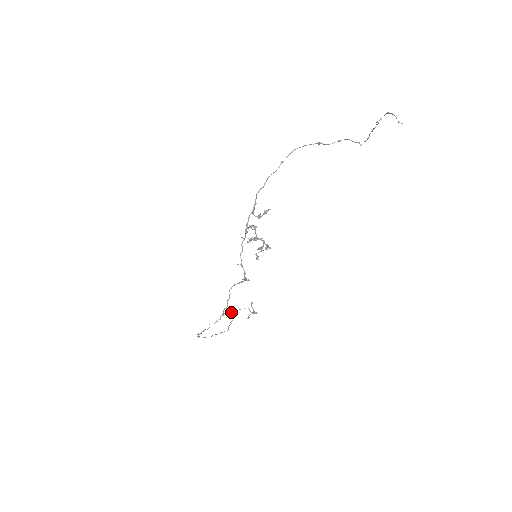
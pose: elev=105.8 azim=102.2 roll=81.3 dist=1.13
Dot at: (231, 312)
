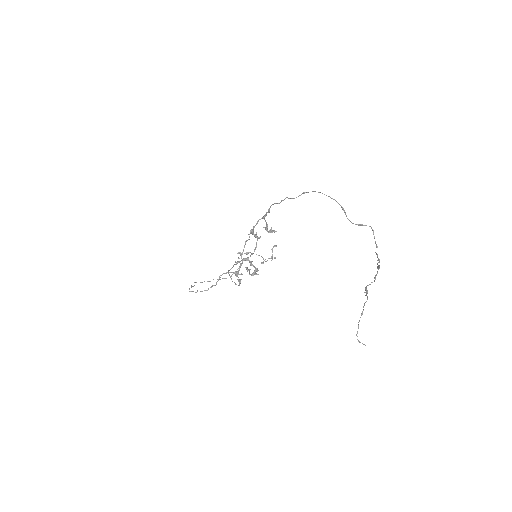
Dot at: (247, 252)
